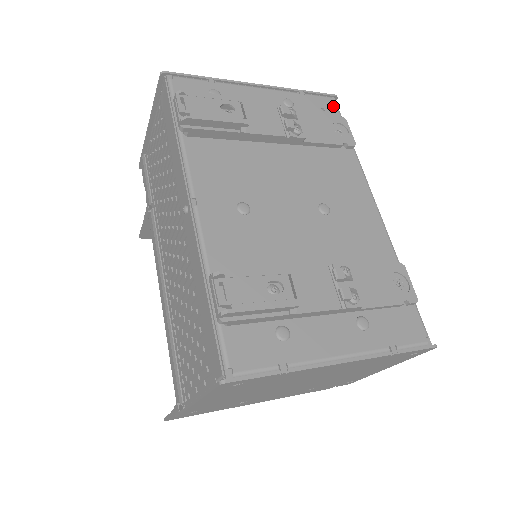
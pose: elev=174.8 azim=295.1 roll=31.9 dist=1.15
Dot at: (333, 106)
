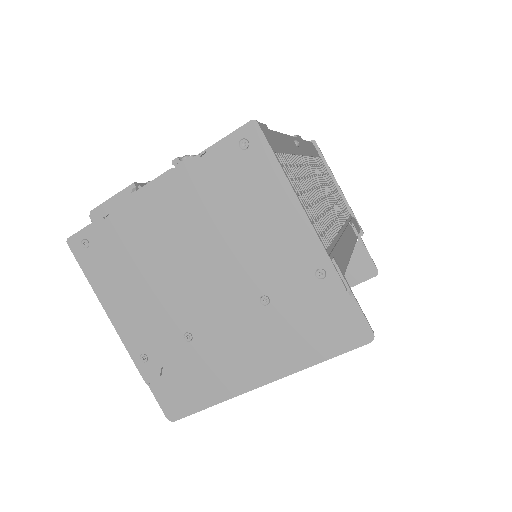
Dot at: occluded
